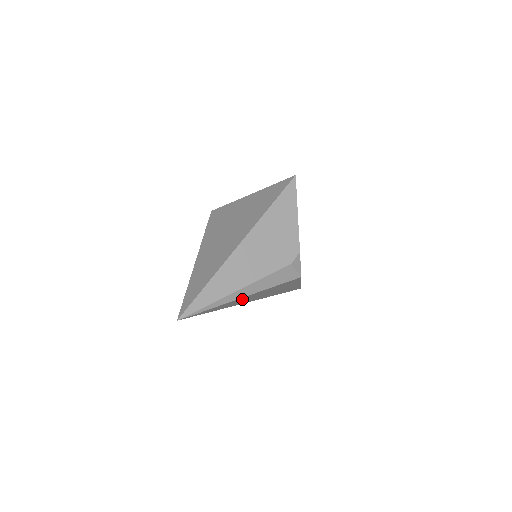
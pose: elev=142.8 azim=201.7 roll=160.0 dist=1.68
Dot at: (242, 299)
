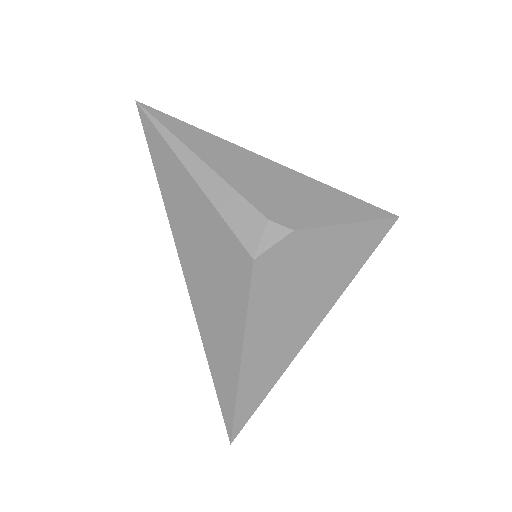
Dot at: (186, 194)
